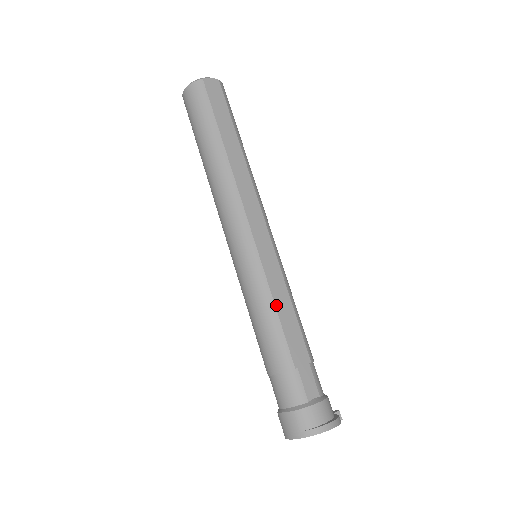
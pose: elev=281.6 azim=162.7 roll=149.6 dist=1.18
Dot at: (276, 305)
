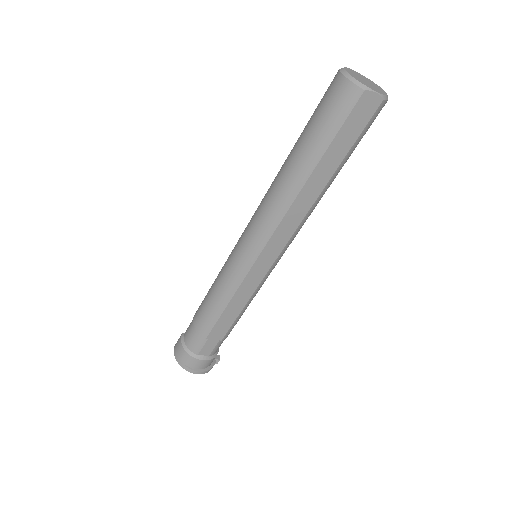
Dot at: (229, 304)
